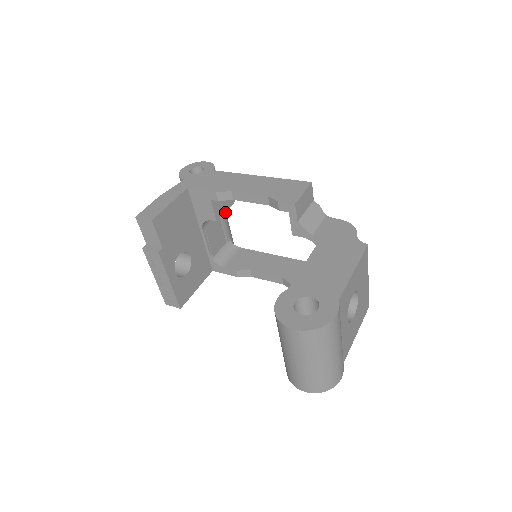
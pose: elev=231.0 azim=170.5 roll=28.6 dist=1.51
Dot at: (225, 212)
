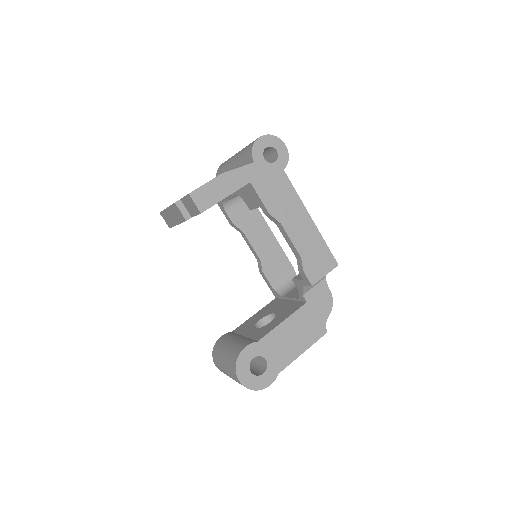
Dot at: occluded
